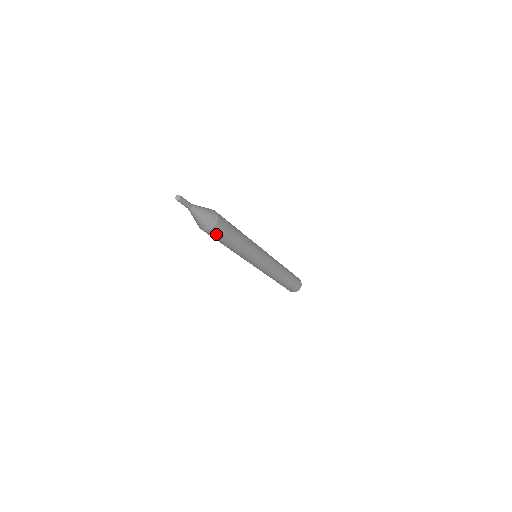
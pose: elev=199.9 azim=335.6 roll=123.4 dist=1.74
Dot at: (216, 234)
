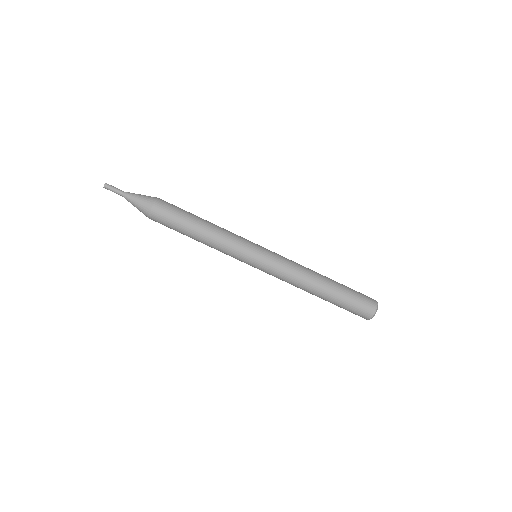
Dot at: (167, 206)
